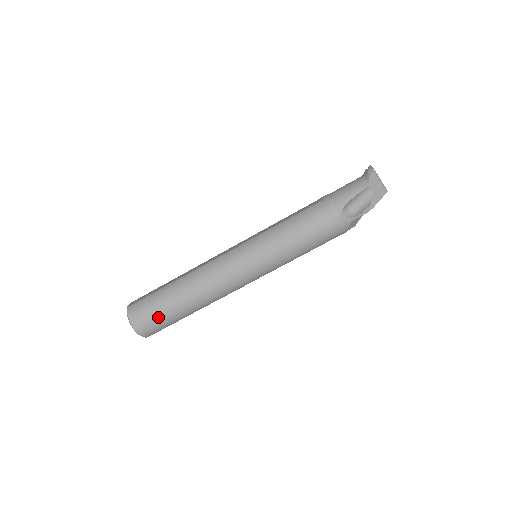
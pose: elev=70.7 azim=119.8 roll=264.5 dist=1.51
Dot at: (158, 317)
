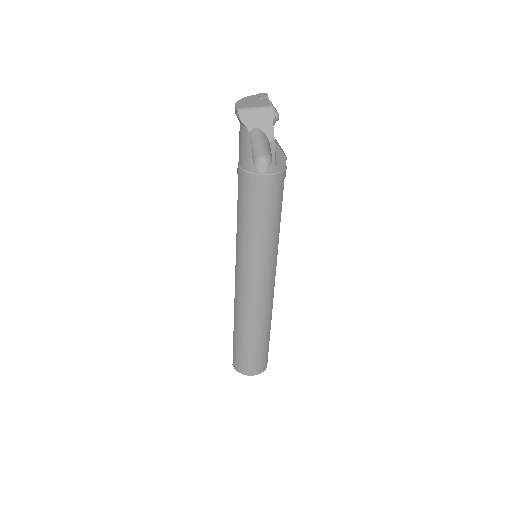
Dot at: (253, 357)
